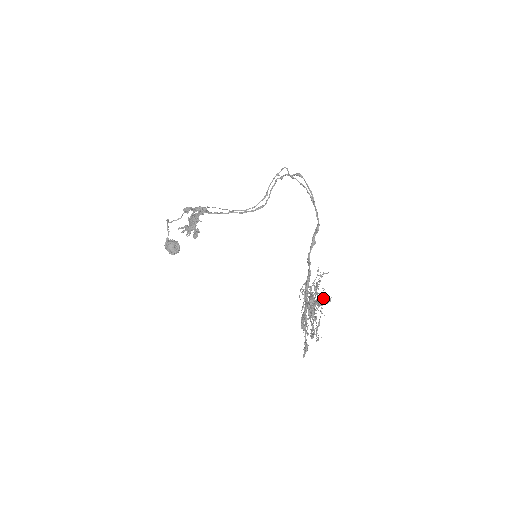
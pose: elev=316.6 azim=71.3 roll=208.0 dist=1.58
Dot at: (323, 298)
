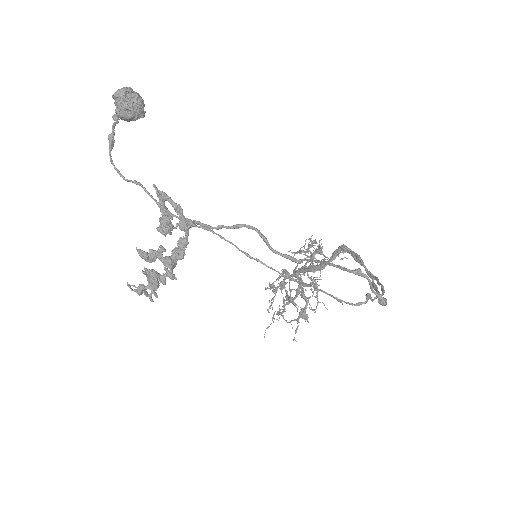
Dot at: (306, 306)
